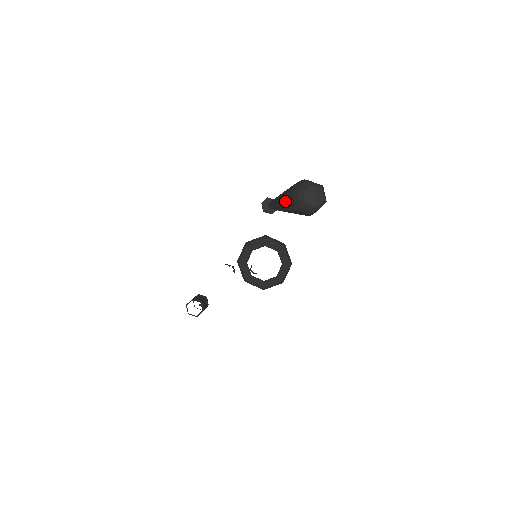
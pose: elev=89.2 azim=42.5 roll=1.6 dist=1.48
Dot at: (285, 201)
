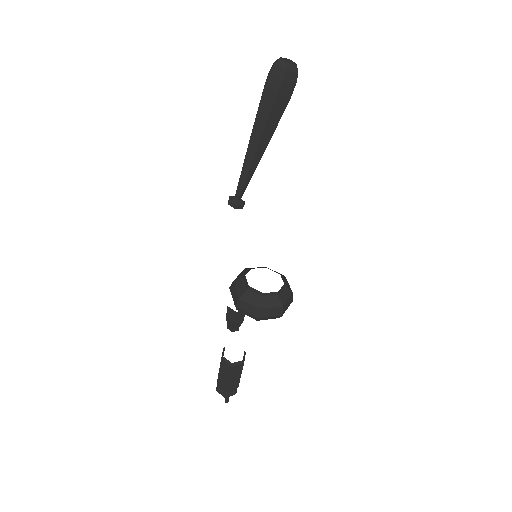
Dot at: (265, 105)
